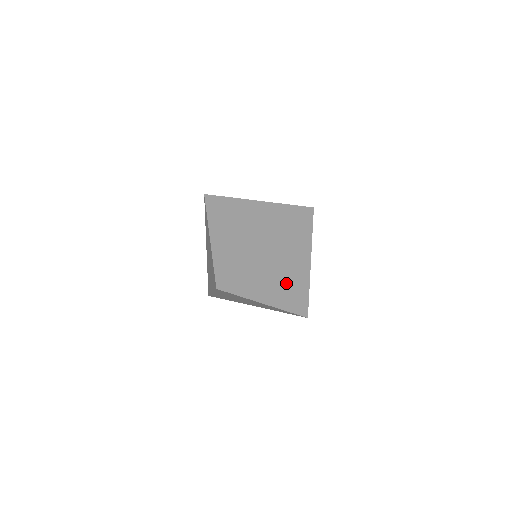
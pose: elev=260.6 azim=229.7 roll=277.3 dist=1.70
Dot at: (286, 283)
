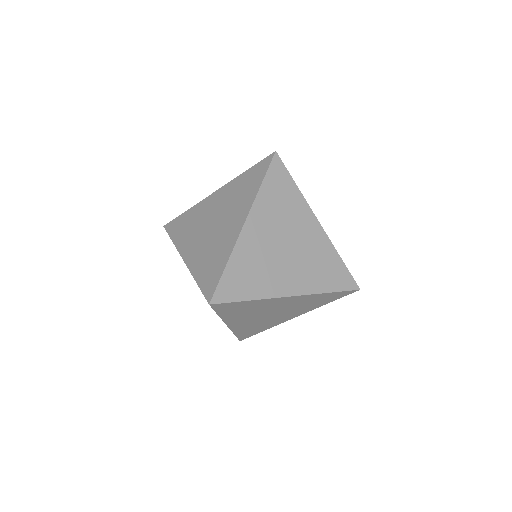
Dot at: (263, 320)
